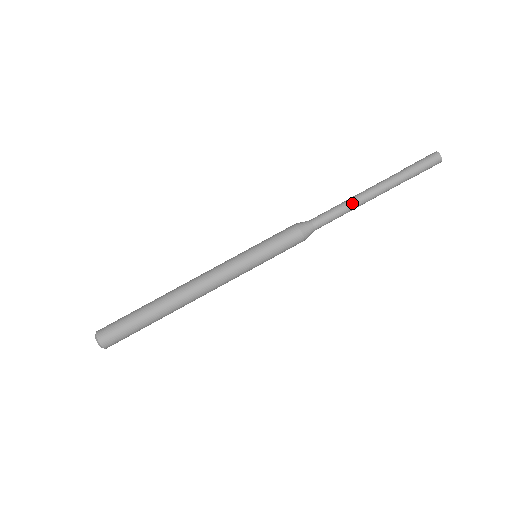
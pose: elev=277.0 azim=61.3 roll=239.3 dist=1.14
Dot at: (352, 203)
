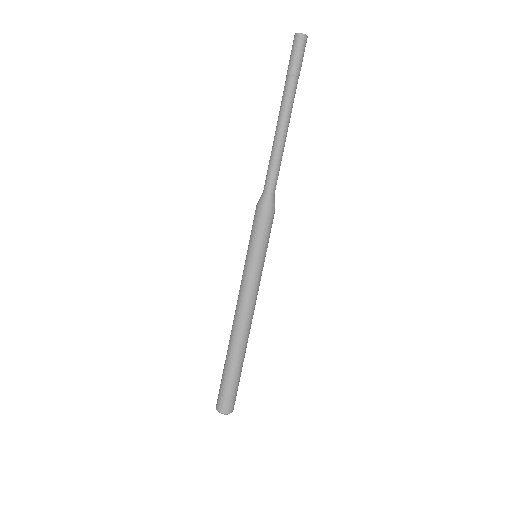
Dot at: (282, 148)
